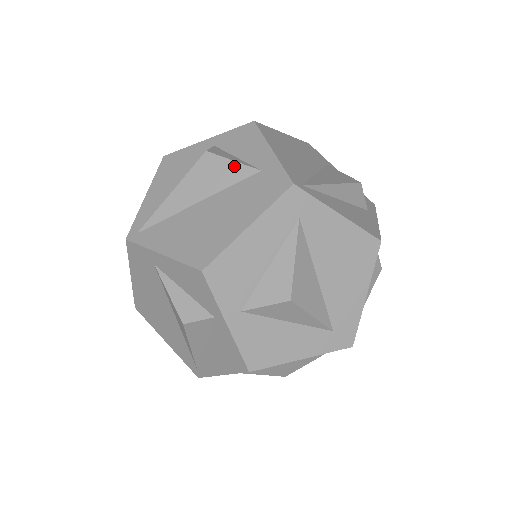
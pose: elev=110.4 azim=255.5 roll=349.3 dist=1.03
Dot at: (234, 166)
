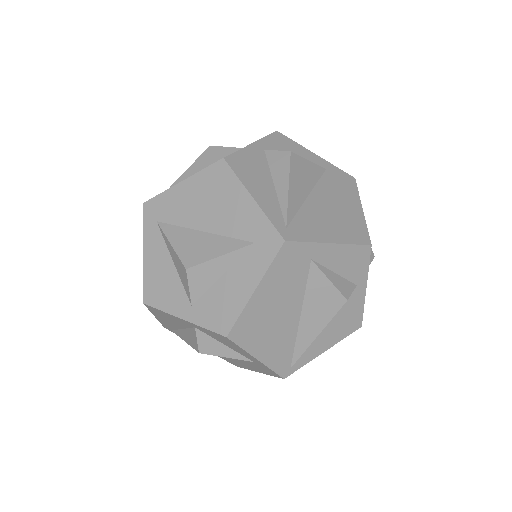
Dot at: (229, 357)
